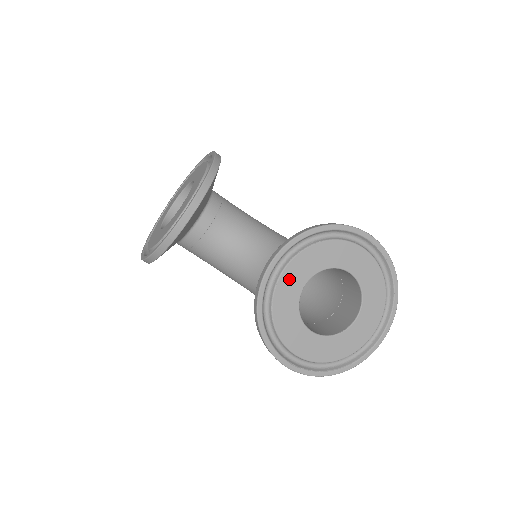
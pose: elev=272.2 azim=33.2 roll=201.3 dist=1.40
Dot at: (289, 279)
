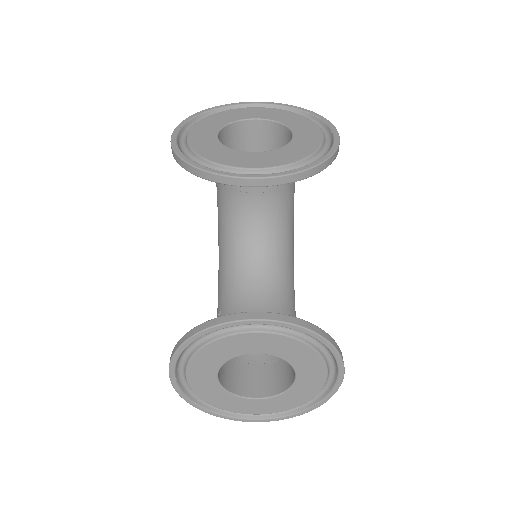
Dot at: (251, 340)
